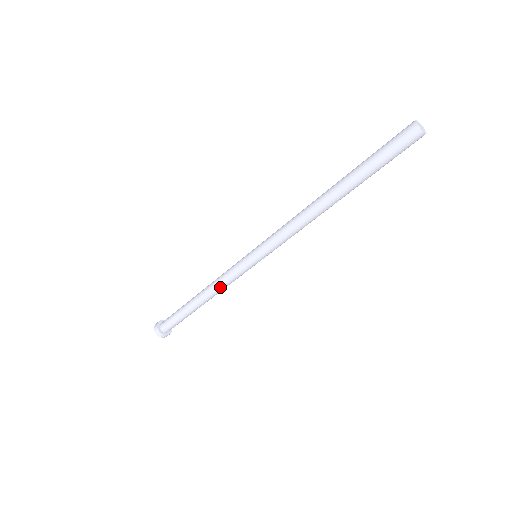
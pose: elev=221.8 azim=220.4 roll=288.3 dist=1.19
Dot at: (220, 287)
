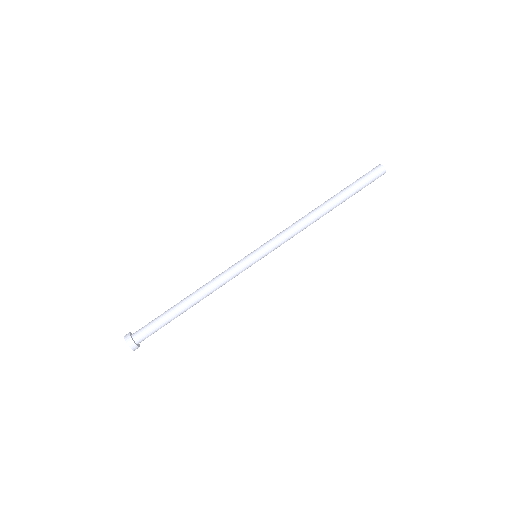
Dot at: (217, 284)
